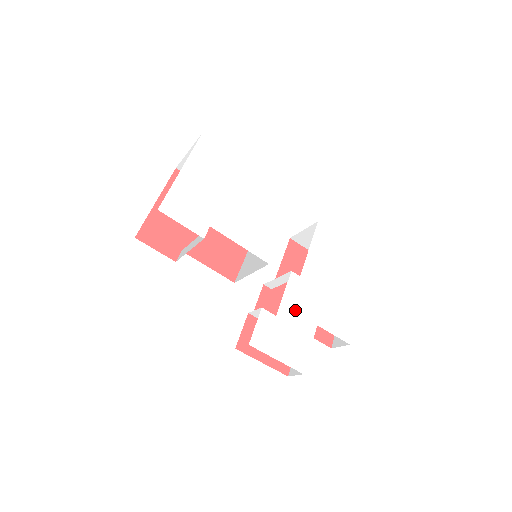
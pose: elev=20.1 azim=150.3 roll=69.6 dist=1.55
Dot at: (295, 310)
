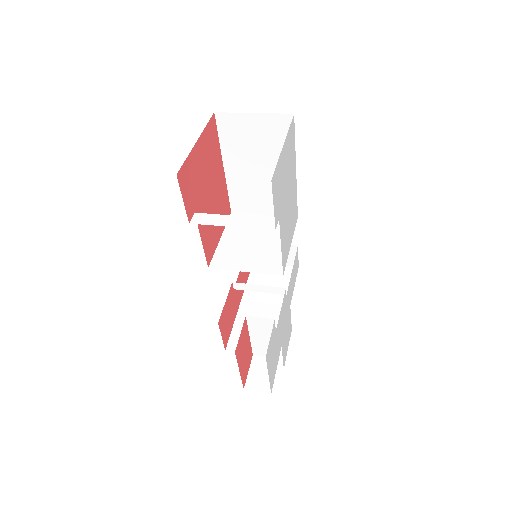
Dot at: (280, 328)
